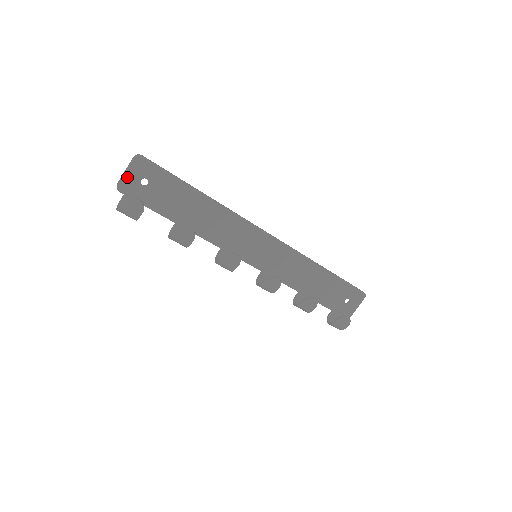
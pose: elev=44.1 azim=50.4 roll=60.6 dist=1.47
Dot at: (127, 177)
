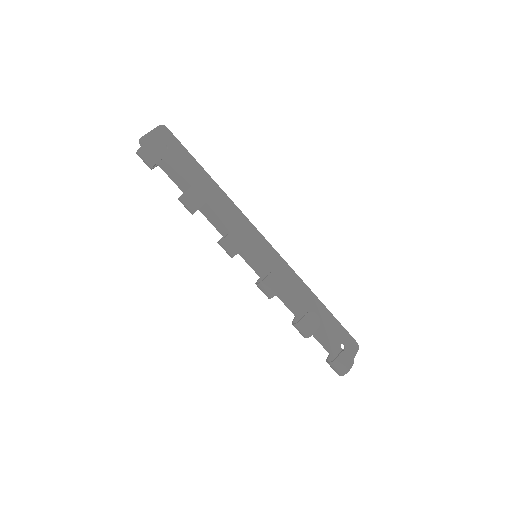
Dot at: (150, 137)
